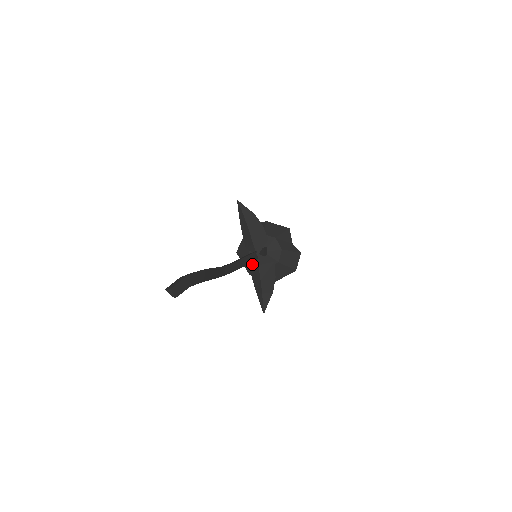
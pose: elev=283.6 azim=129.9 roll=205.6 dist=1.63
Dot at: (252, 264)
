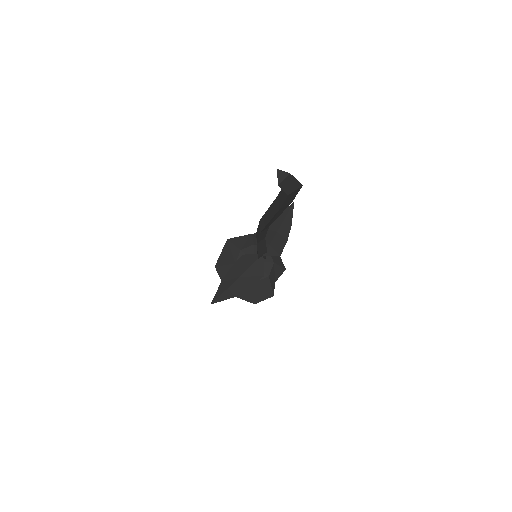
Dot at: (246, 258)
